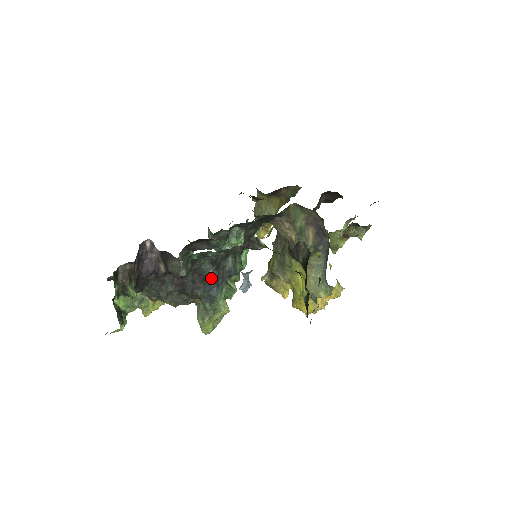
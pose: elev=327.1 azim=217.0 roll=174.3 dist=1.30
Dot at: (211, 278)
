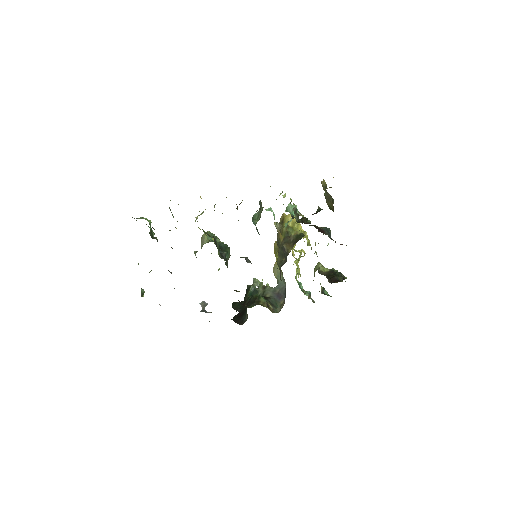
Dot at: occluded
